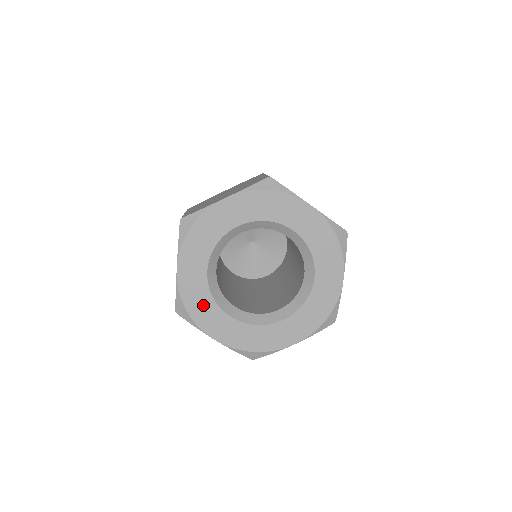
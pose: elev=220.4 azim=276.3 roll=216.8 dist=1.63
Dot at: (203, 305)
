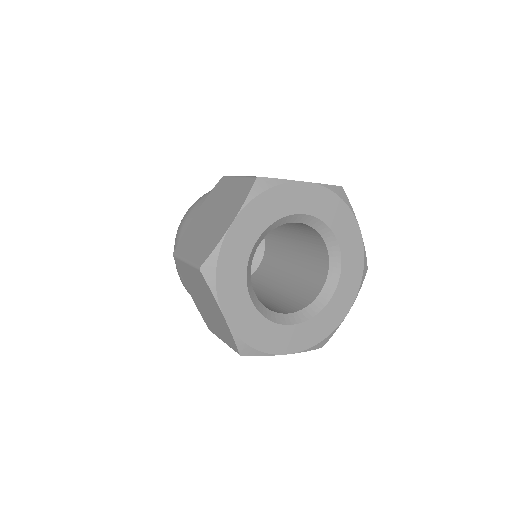
Dot at: (234, 274)
